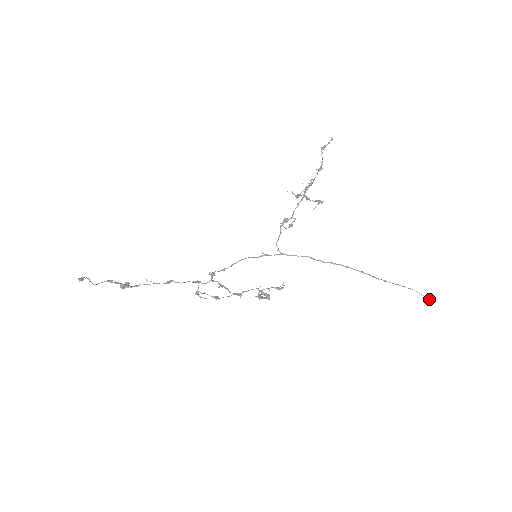
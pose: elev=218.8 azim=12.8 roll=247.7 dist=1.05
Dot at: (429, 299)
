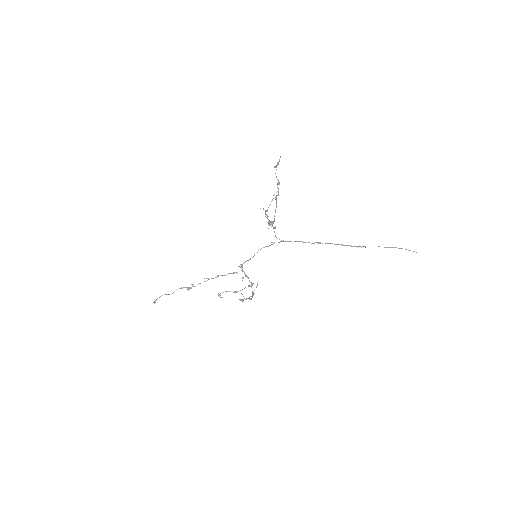
Dot at: occluded
